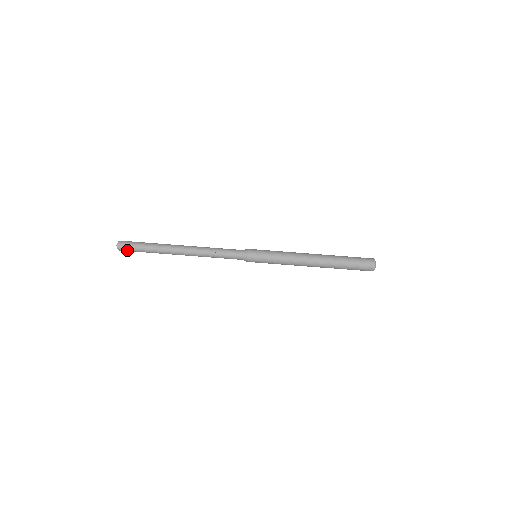
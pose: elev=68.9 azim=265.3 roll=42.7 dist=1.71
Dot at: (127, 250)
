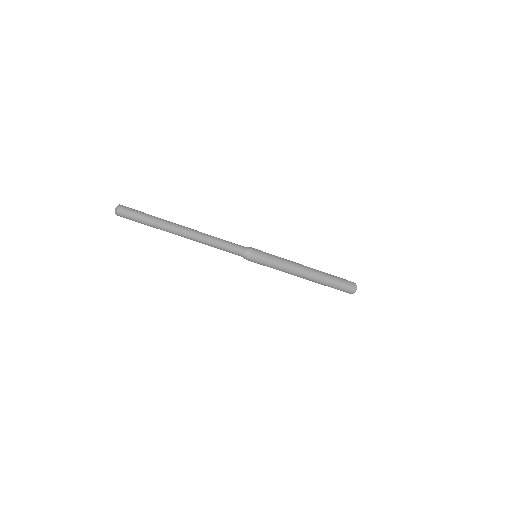
Dot at: (126, 217)
